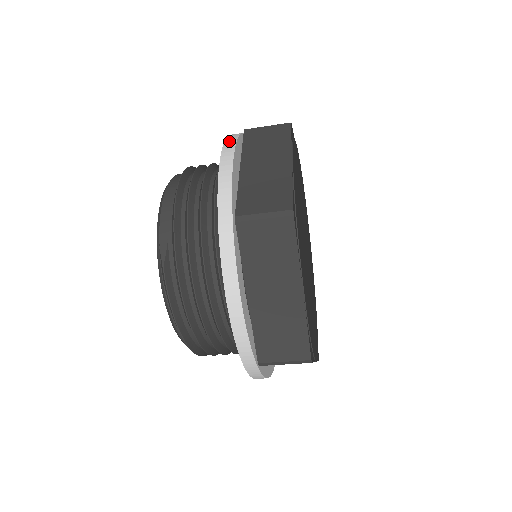
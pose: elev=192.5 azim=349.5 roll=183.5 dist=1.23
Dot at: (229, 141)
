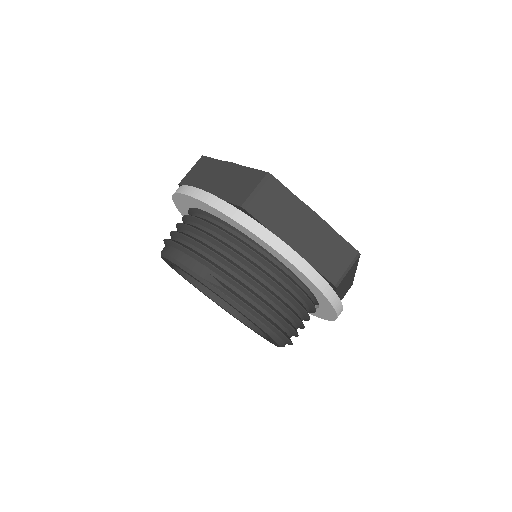
Dot at: (182, 190)
